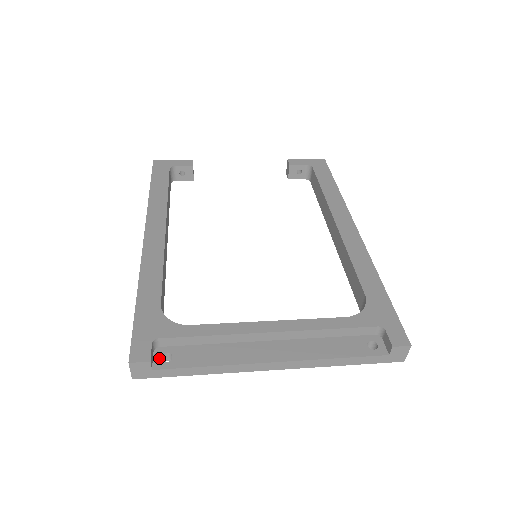
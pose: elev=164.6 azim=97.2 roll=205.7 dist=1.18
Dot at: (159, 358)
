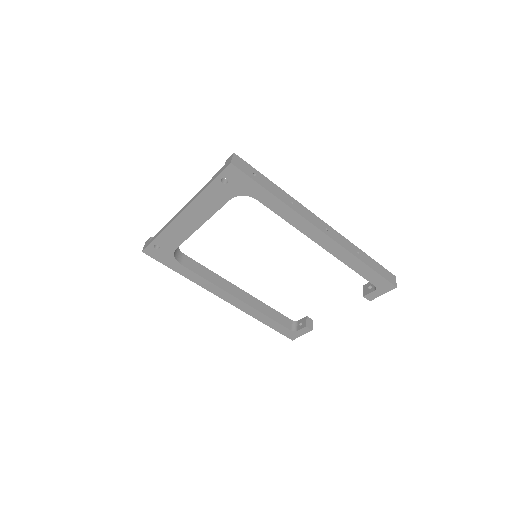
Dot at: occluded
